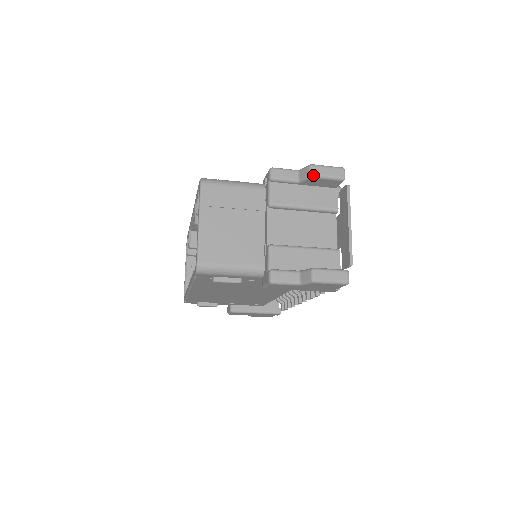
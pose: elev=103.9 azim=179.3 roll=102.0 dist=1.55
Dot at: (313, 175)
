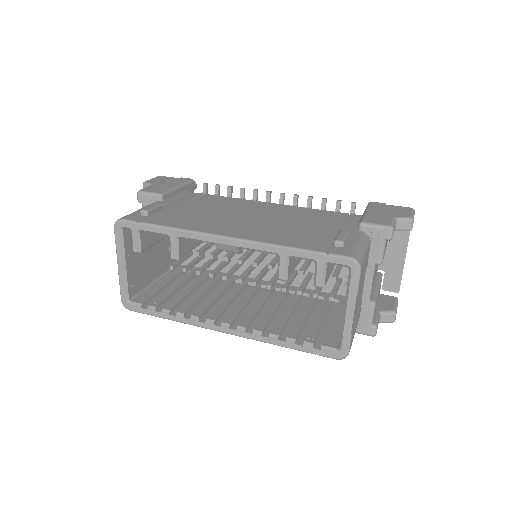
Dot at: occluded
